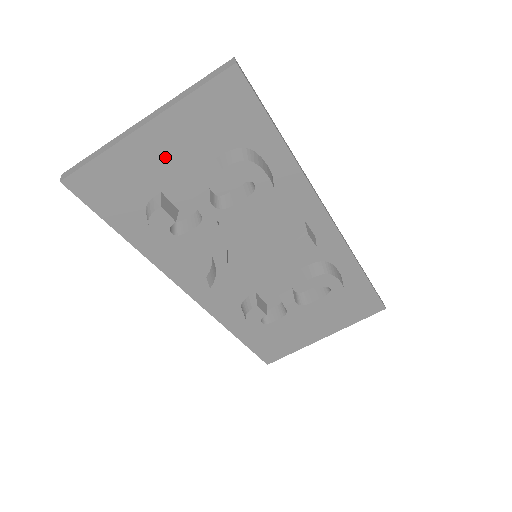
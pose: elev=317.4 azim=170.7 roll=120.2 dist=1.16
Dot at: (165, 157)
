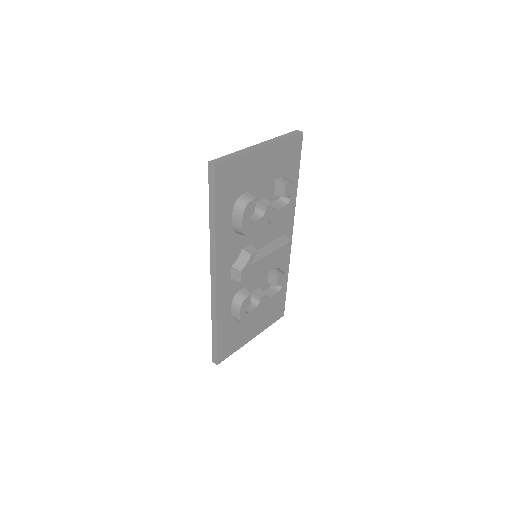
Dot at: (260, 170)
